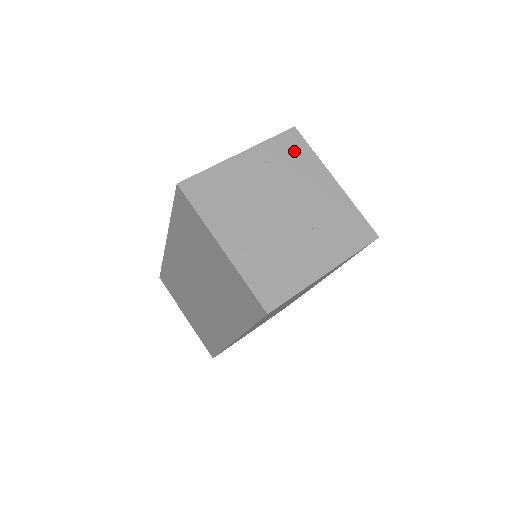
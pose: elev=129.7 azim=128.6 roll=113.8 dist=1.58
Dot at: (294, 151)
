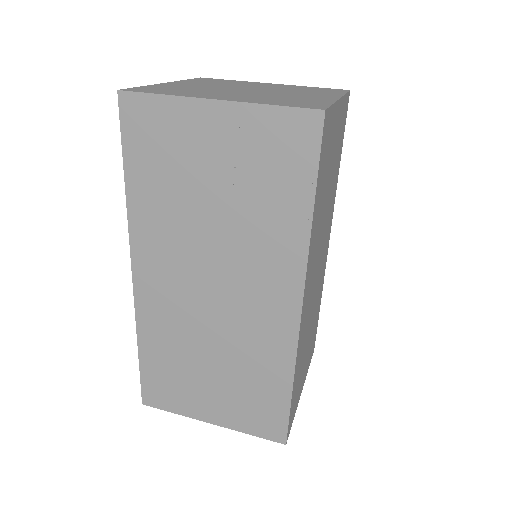
Dot at: (324, 90)
